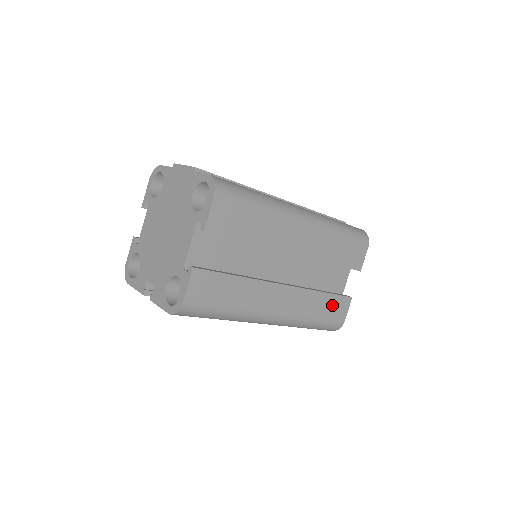
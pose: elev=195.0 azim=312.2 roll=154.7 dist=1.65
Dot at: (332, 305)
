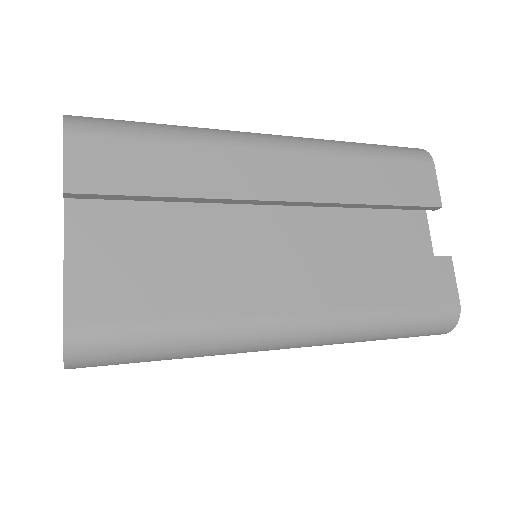
Dot at: (414, 277)
